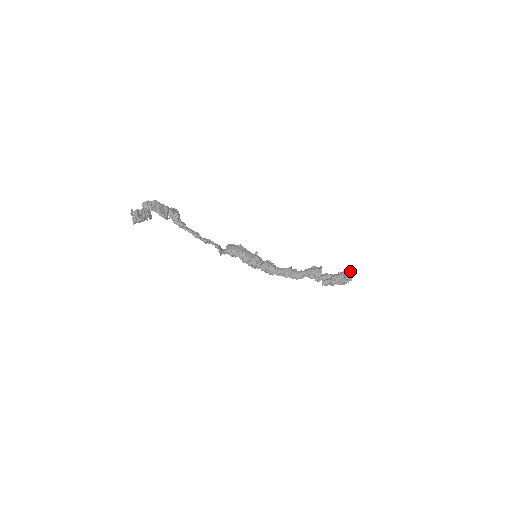
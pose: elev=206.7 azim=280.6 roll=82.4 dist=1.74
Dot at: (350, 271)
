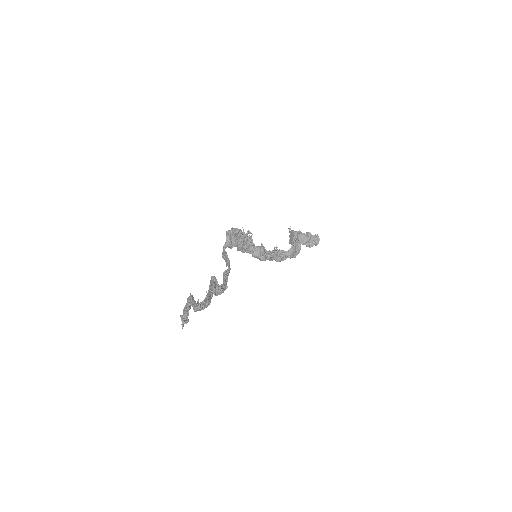
Dot at: (318, 238)
